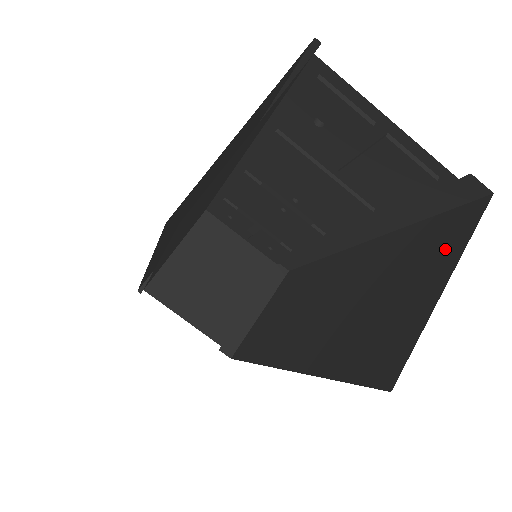
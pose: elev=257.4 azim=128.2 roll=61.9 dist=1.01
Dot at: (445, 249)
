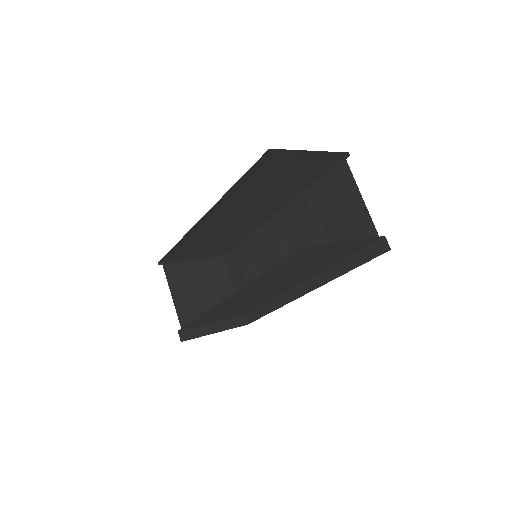
Dot at: occluded
